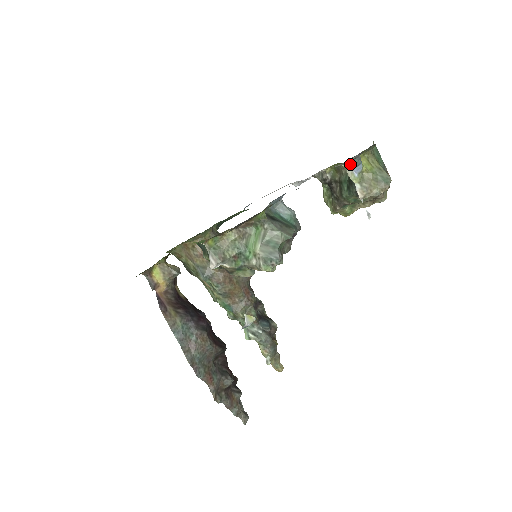
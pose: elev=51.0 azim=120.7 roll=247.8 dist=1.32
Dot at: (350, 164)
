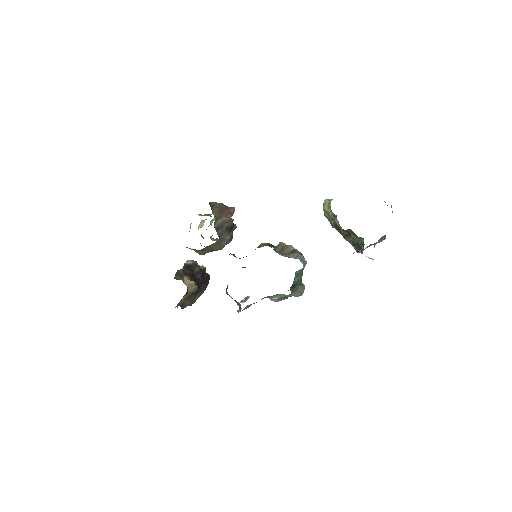
Dot at: occluded
